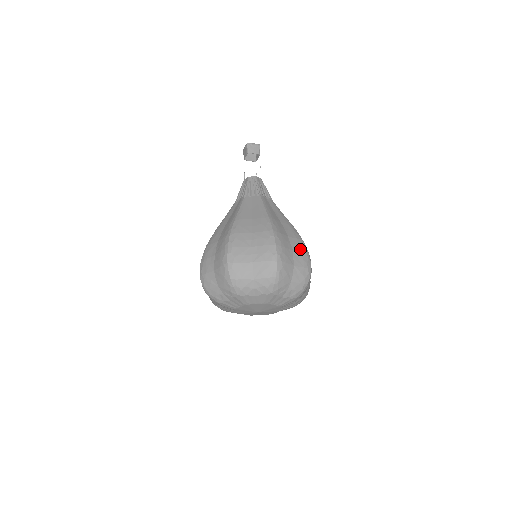
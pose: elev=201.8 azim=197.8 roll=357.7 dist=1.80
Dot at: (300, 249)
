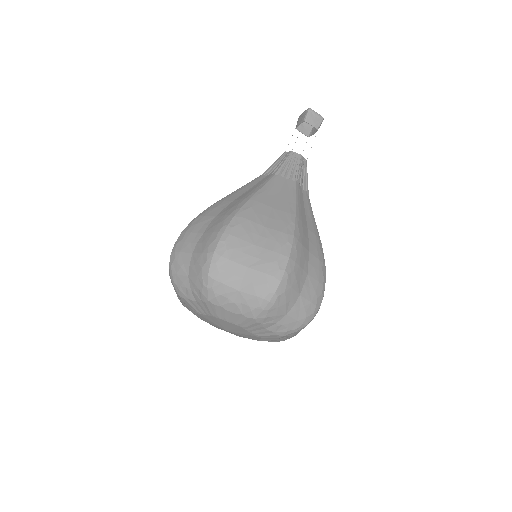
Dot at: (317, 275)
